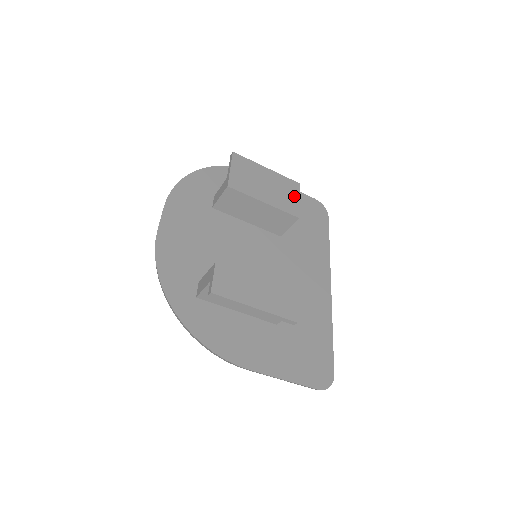
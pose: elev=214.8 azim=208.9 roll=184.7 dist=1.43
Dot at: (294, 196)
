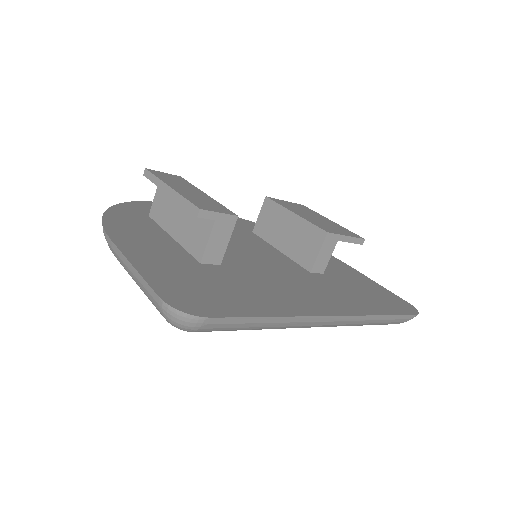
Dot at: (343, 233)
